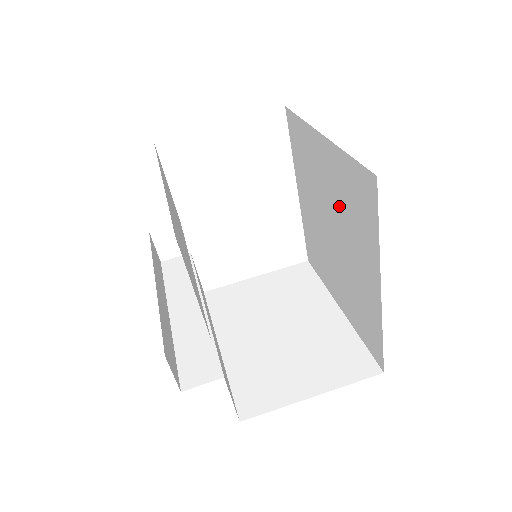
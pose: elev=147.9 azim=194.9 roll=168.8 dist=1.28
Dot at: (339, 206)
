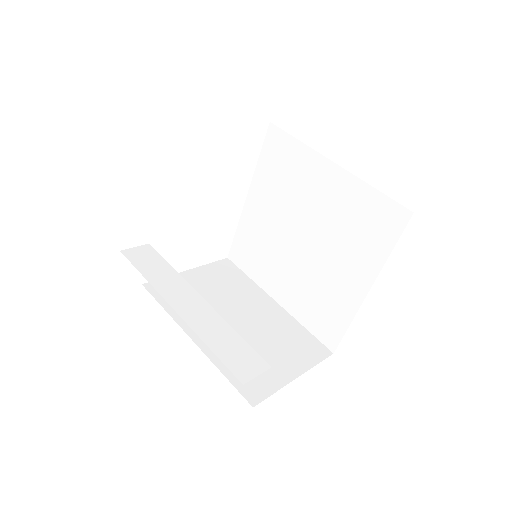
Dot at: (332, 222)
